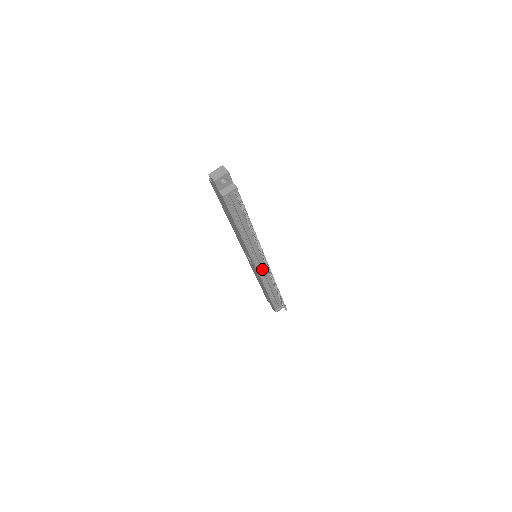
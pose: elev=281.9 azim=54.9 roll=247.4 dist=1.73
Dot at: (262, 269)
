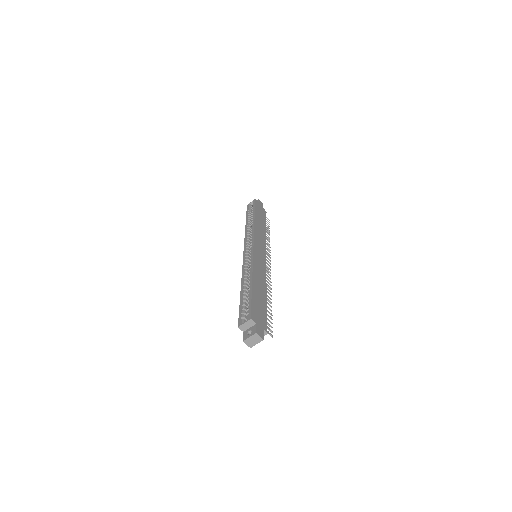
Dot at: occluded
